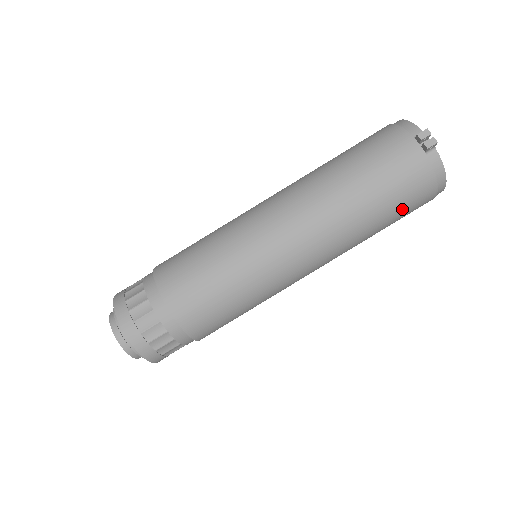
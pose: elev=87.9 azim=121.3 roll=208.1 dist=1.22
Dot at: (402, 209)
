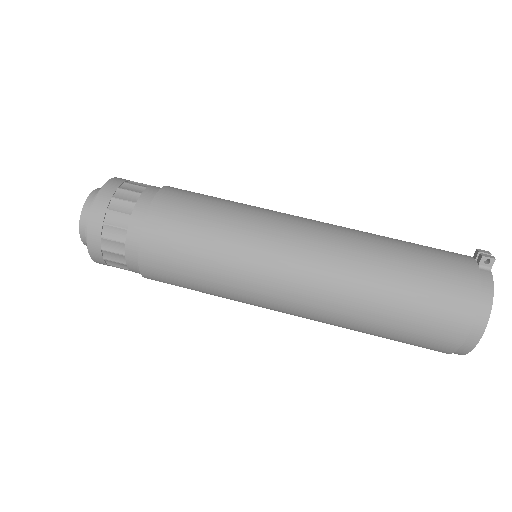
Dot at: (428, 295)
